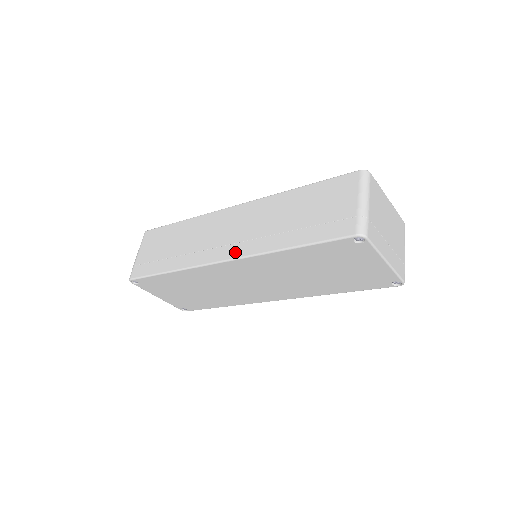
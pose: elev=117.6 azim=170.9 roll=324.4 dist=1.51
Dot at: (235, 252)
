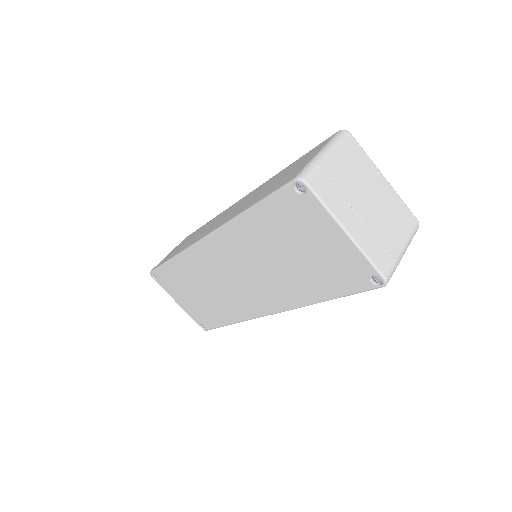
Dot at: (214, 228)
